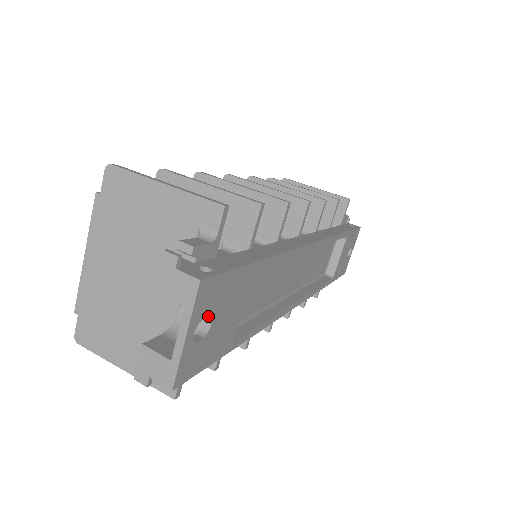
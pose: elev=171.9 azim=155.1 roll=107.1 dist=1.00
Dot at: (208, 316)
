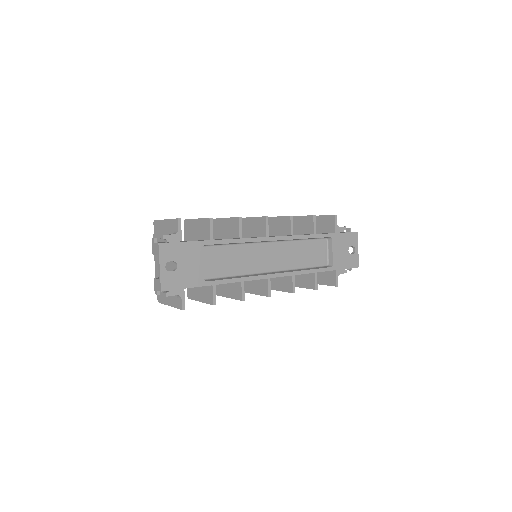
Dot at: (173, 261)
